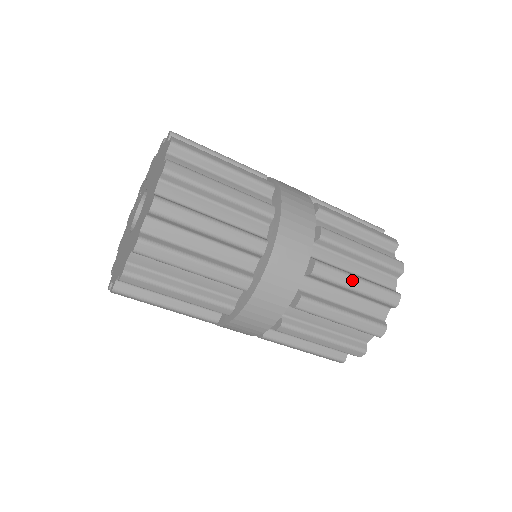
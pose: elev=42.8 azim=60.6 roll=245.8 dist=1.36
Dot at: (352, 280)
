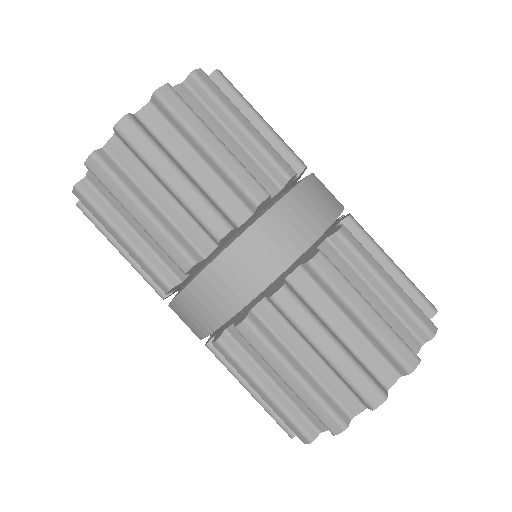
Dot at: occluded
